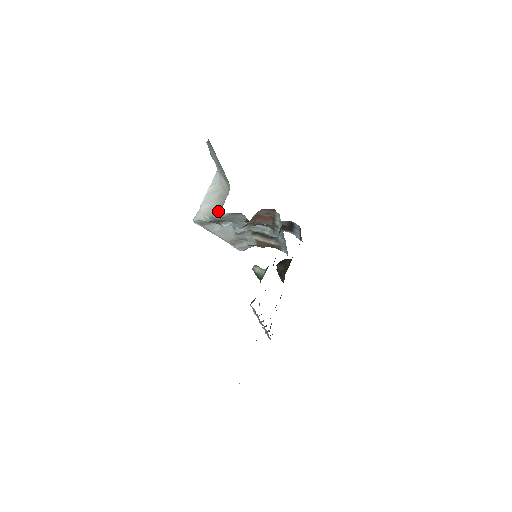
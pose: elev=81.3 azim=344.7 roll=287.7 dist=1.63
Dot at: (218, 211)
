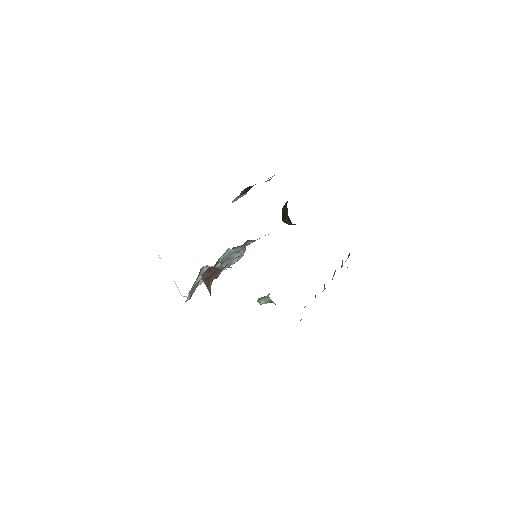
Dot at: occluded
